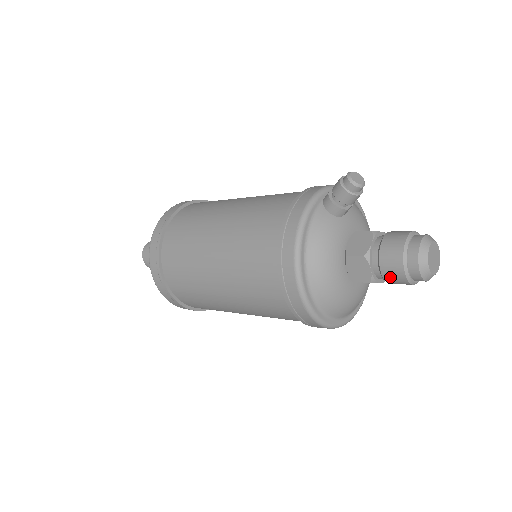
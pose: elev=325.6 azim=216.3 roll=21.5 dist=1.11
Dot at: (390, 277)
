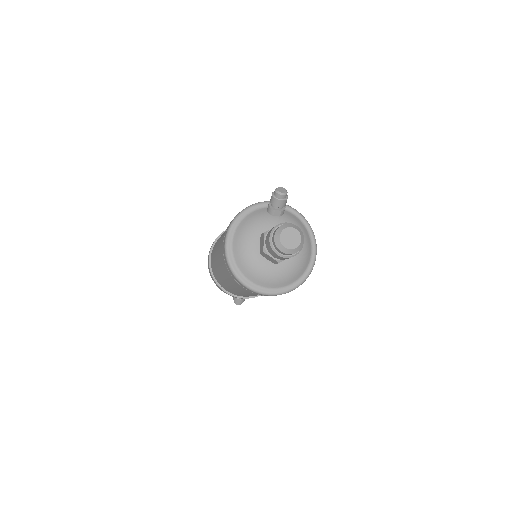
Dot at: (267, 246)
